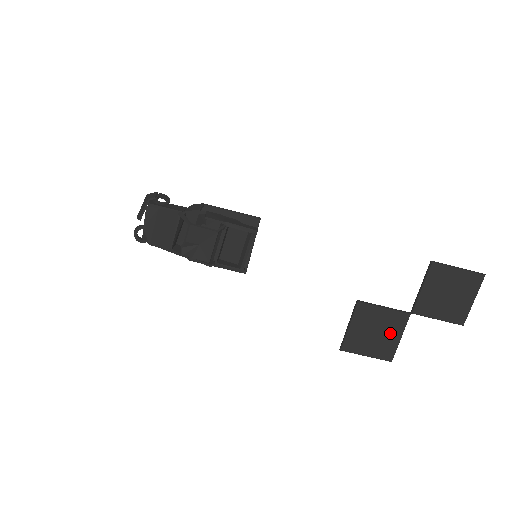
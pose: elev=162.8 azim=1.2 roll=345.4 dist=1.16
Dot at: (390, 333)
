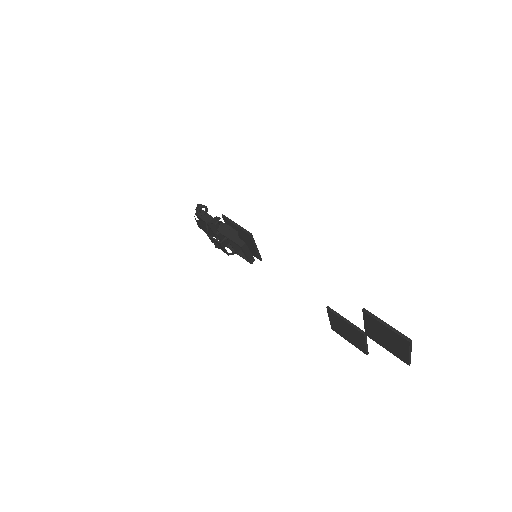
Dot at: (357, 338)
